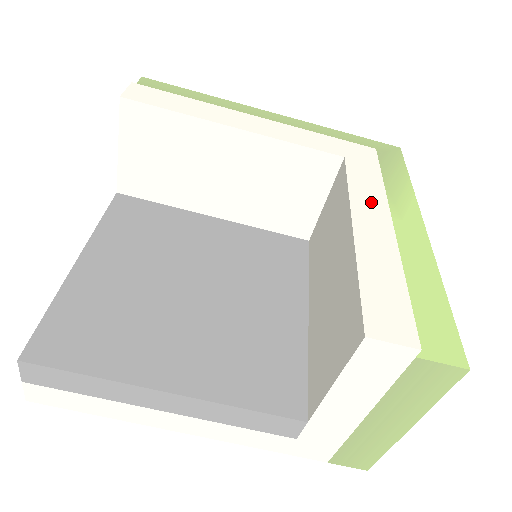
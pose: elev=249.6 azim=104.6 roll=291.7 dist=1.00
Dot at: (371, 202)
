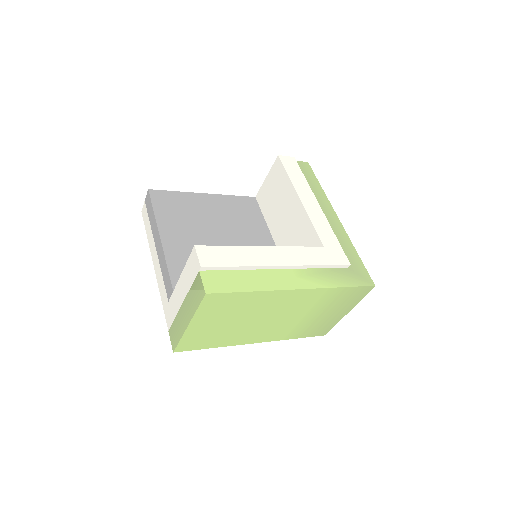
Dot at: (292, 257)
